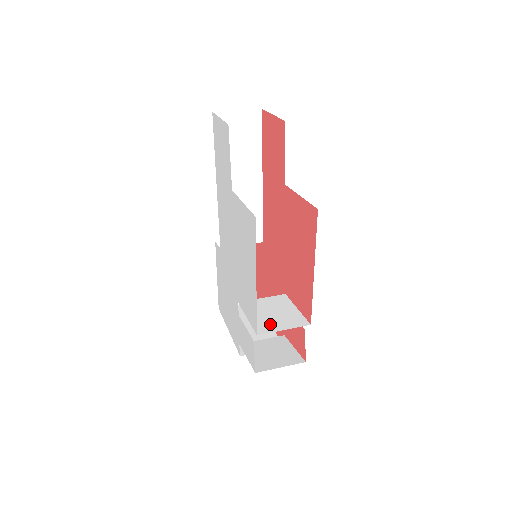
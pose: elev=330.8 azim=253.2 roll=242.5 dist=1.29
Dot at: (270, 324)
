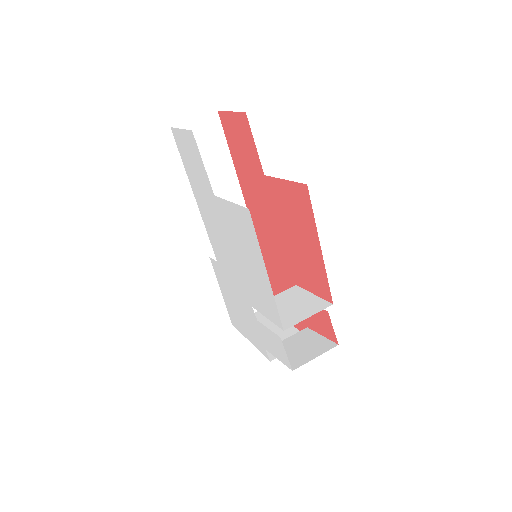
Dot at: (292, 316)
